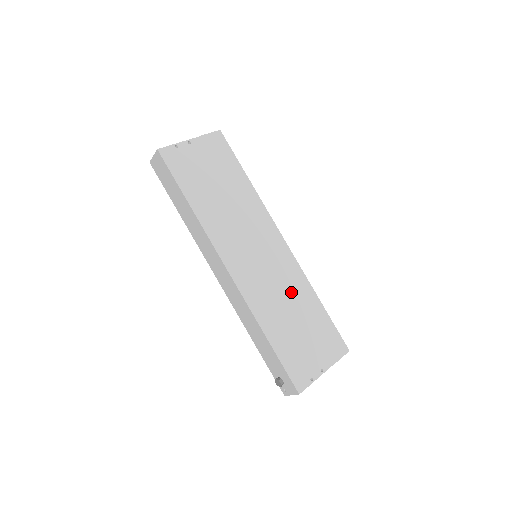
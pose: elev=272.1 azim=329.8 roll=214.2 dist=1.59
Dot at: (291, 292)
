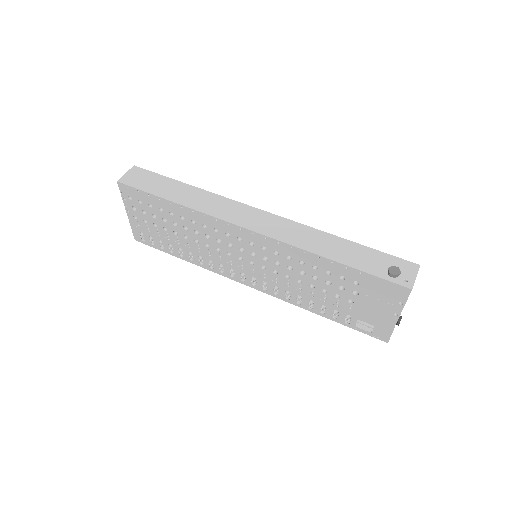
Dot at: occluded
